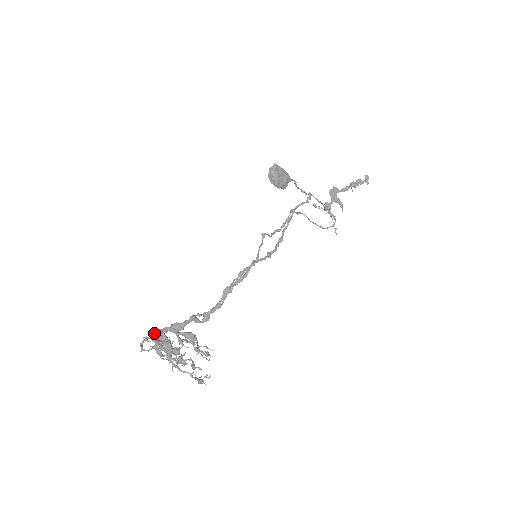
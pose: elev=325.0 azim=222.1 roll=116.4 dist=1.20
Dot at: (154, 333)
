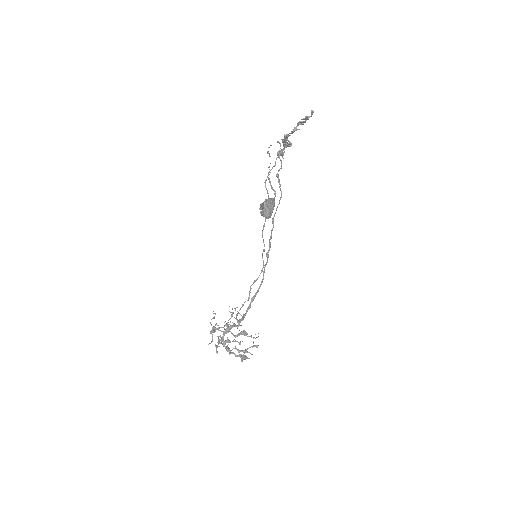
Dot at: (218, 341)
